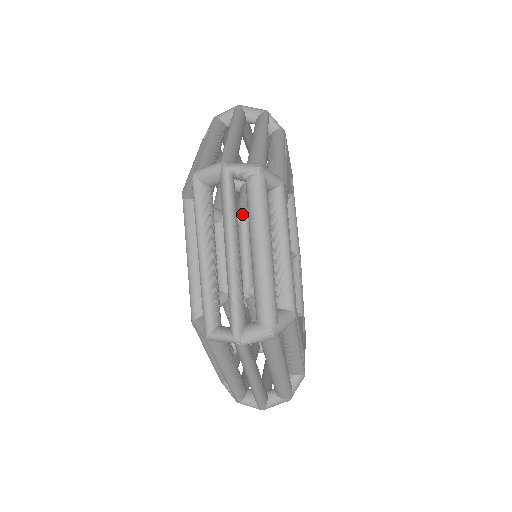
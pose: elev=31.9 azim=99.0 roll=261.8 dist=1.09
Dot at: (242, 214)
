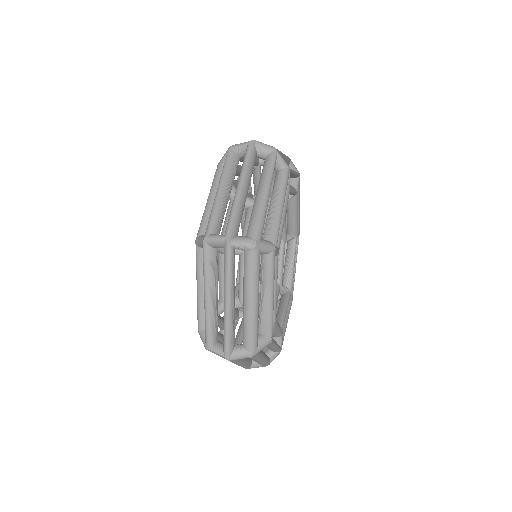
Dot at: occluded
